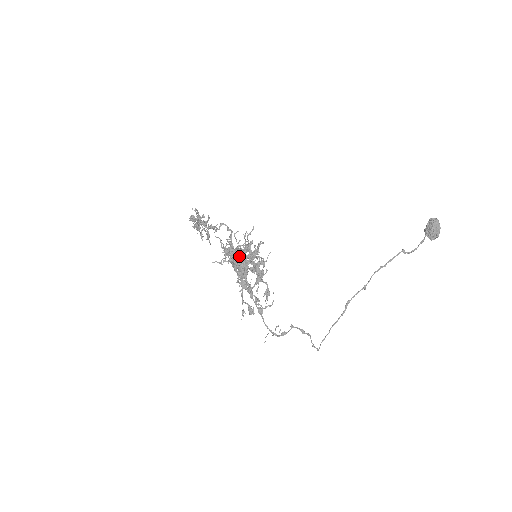
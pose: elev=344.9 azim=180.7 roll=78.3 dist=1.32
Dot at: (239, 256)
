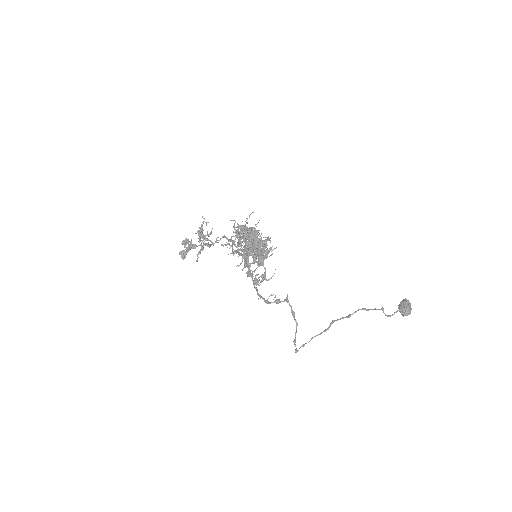
Dot at: (249, 237)
